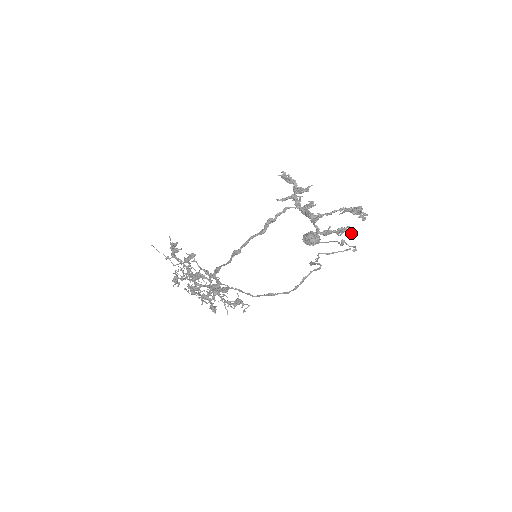
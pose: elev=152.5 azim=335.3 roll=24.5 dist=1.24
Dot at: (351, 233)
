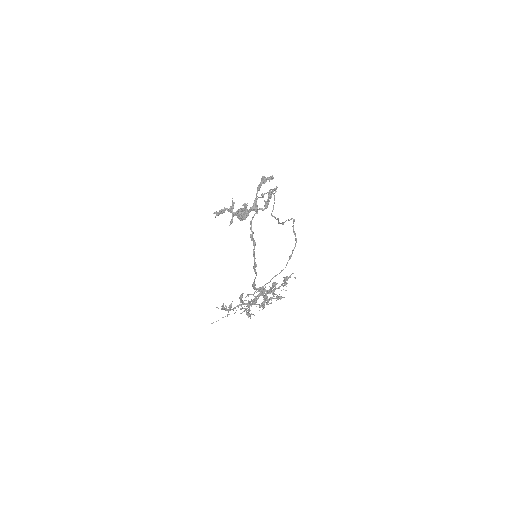
Dot at: occluded
